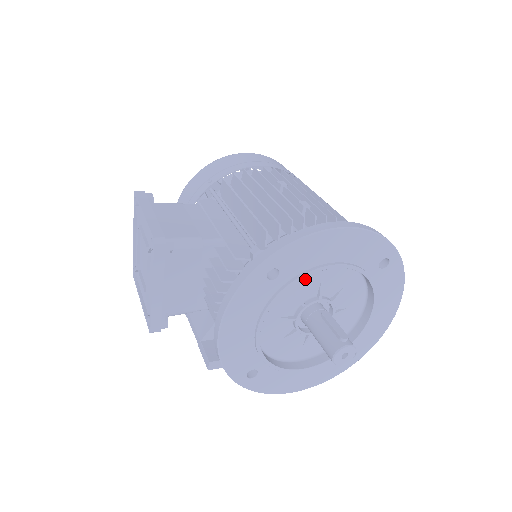
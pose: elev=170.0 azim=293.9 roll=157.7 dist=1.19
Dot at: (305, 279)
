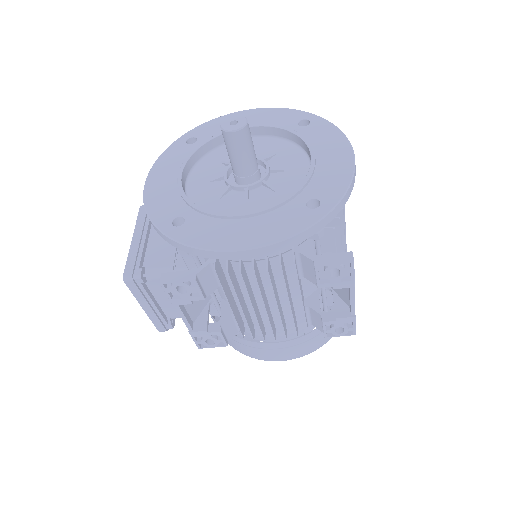
Dot at: occluded
